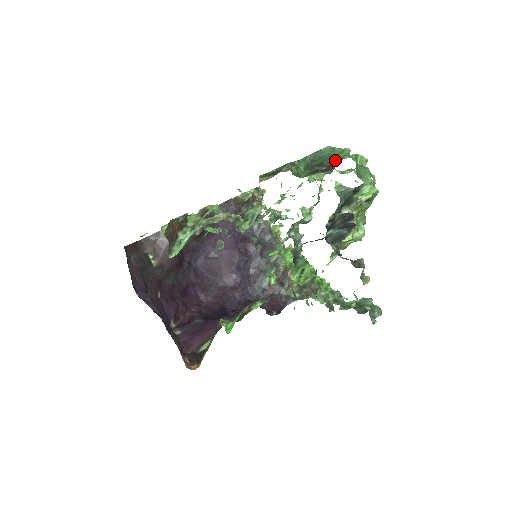
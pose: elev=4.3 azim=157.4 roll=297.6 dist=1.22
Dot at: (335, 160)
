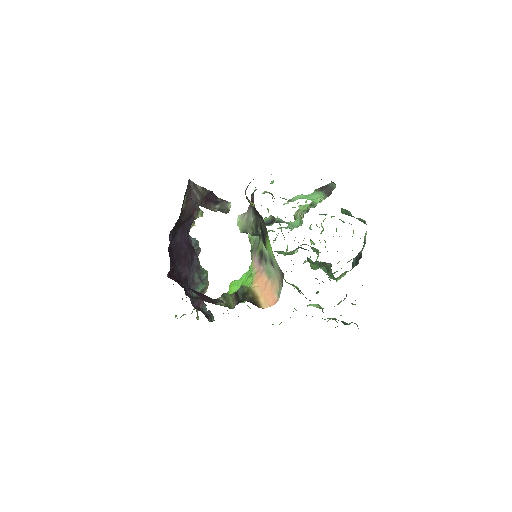
Dot at: occluded
